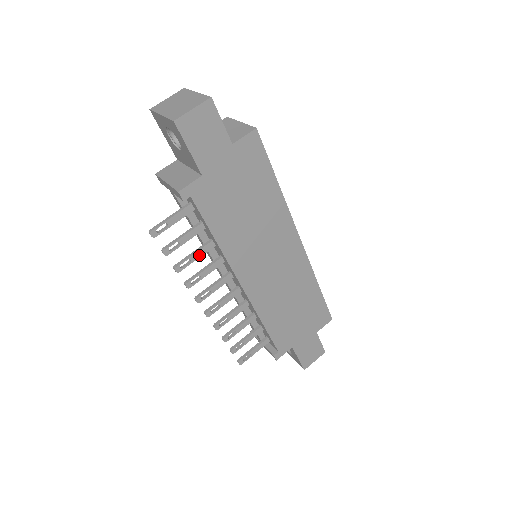
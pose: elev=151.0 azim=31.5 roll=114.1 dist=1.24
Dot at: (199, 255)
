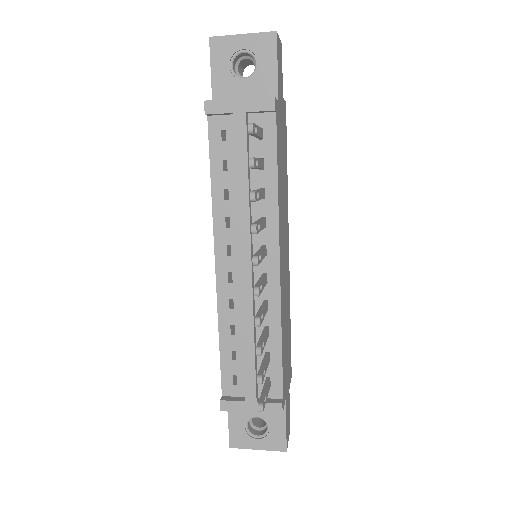
Dot at: (261, 196)
